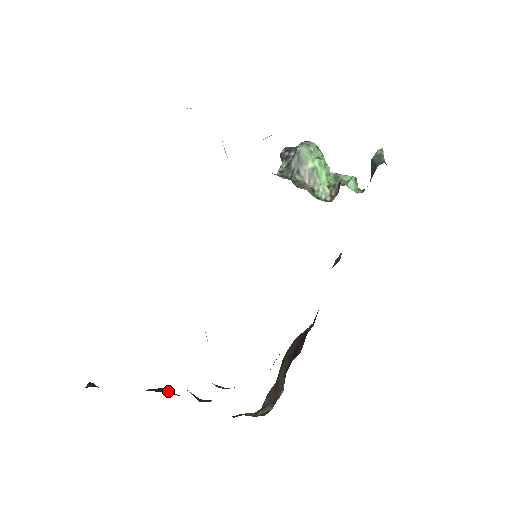
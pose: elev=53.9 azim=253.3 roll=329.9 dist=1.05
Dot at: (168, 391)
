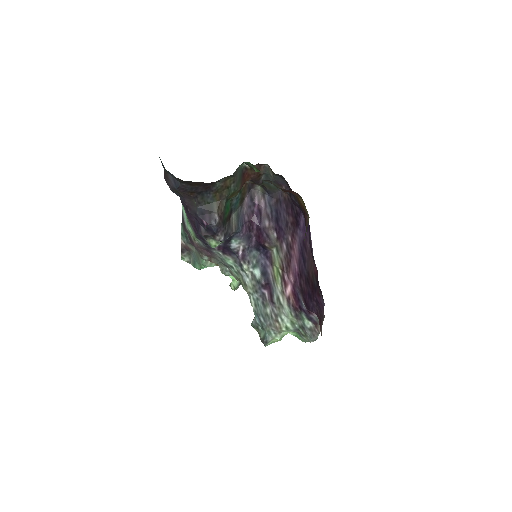
Dot at: occluded
